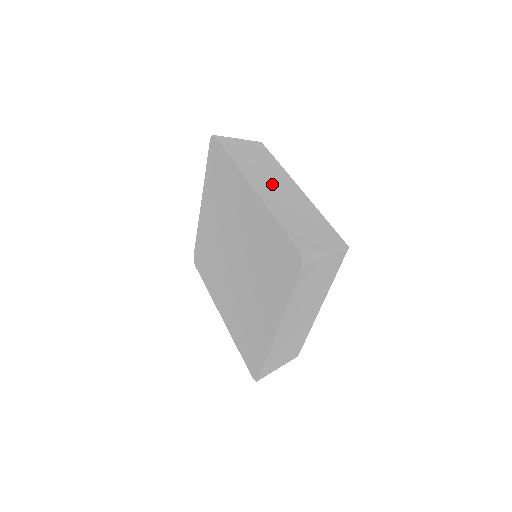
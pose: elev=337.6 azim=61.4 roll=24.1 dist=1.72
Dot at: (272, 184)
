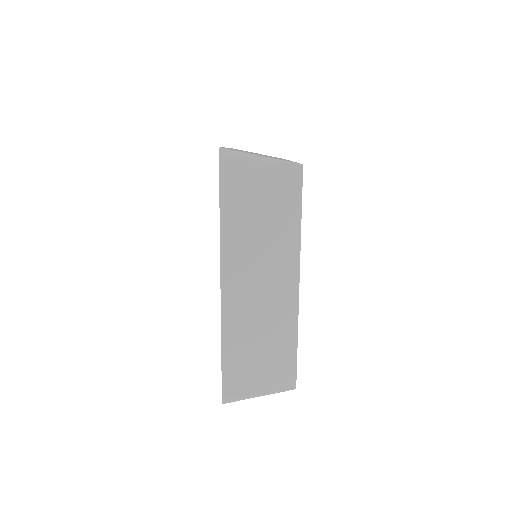
Dot at: occluded
